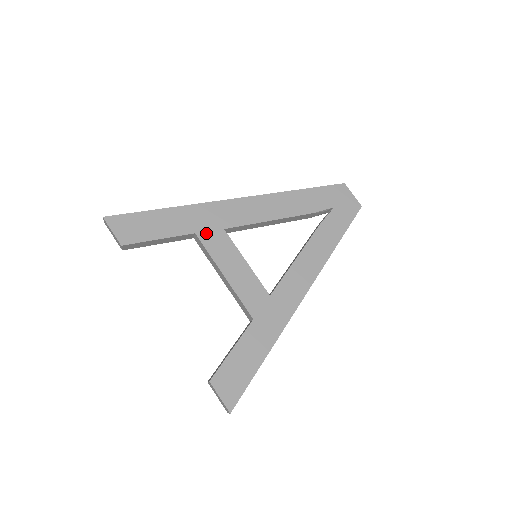
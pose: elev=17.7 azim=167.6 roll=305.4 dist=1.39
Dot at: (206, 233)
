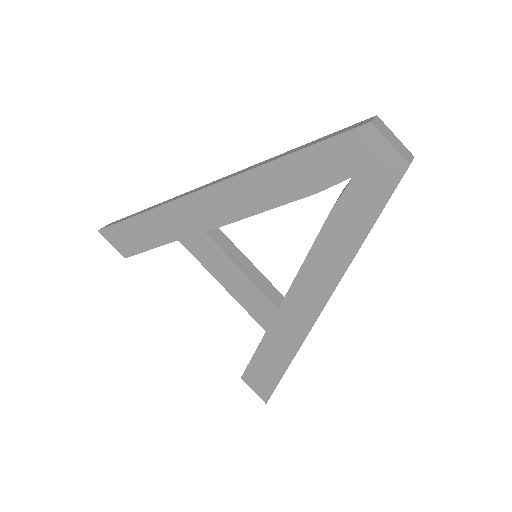
Dot at: (189, 239)
